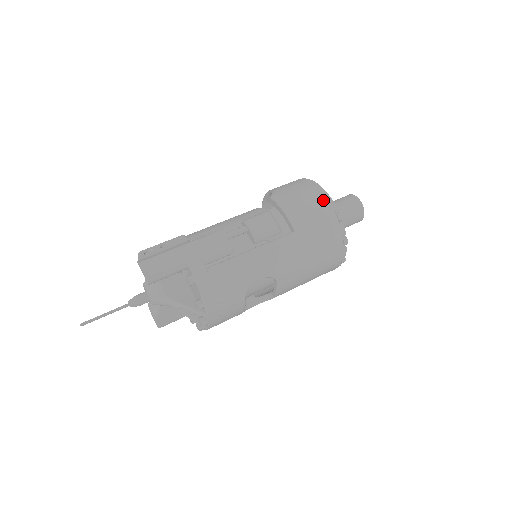
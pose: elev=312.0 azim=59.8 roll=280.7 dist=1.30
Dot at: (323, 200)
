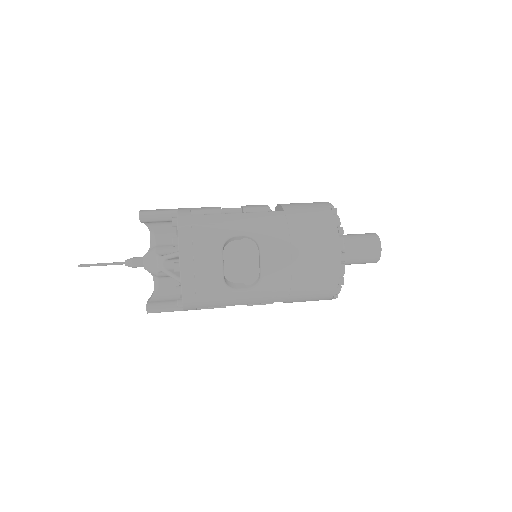
Dot at: (321, 203)
